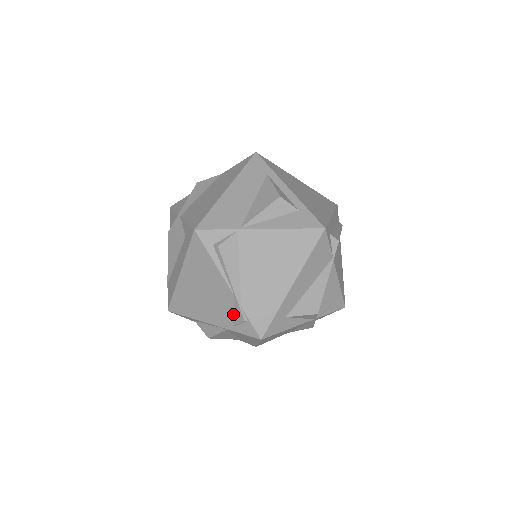
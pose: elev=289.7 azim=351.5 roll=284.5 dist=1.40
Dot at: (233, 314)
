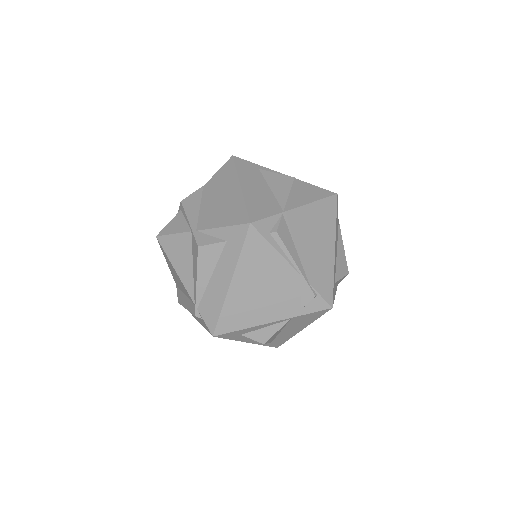
Dot at: (300, 296)
